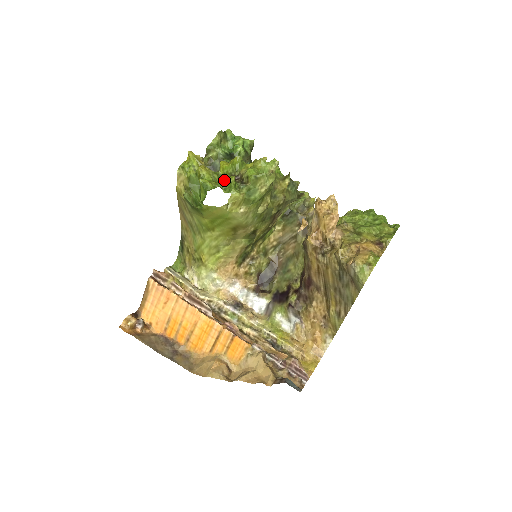
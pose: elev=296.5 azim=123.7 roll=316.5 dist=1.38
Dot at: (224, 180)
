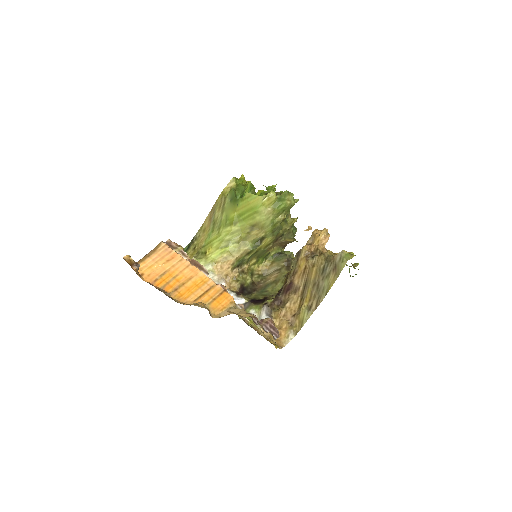
Dot at: occluded
